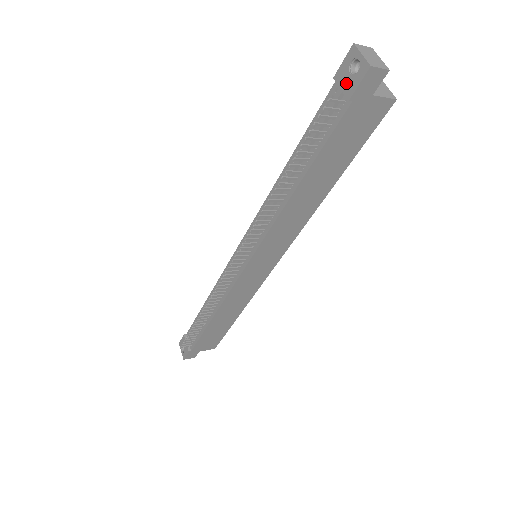
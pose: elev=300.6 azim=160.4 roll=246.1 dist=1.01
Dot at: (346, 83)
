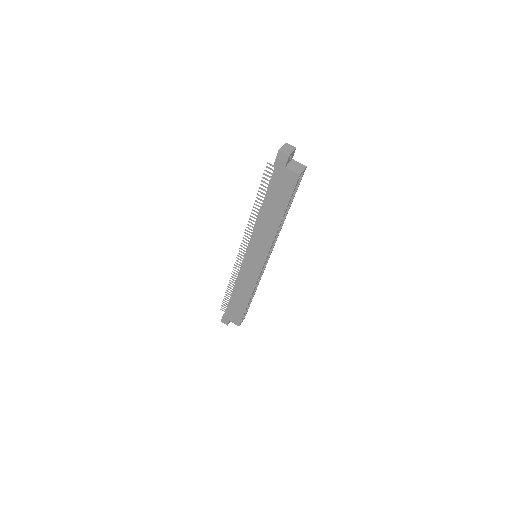
Dot at: occluded
